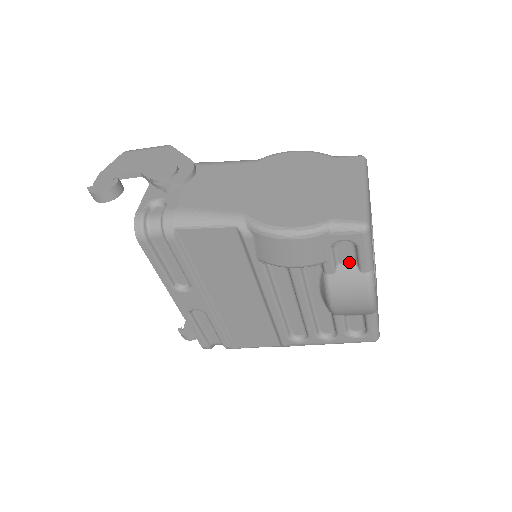
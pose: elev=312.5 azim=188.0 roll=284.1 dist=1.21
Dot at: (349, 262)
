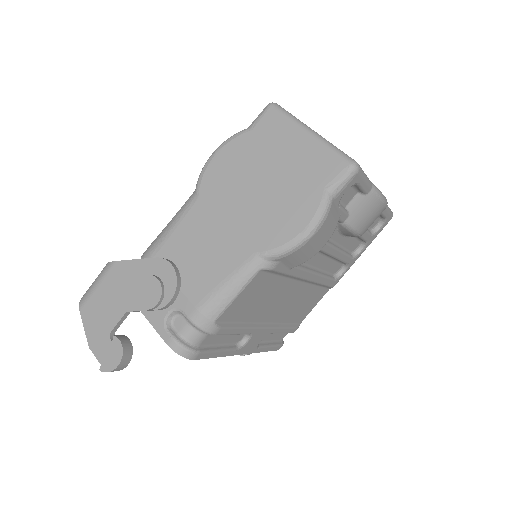
Dot at: (352, 197)
